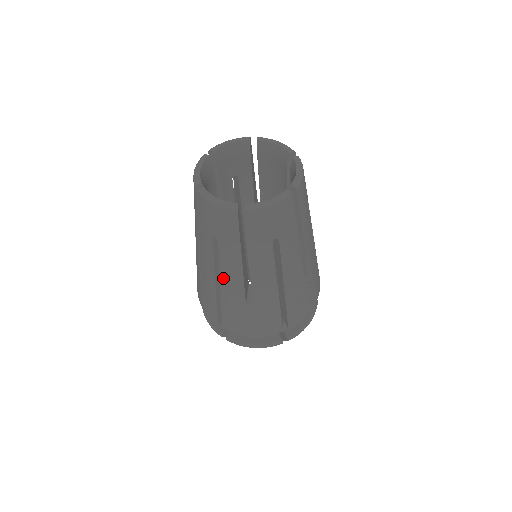
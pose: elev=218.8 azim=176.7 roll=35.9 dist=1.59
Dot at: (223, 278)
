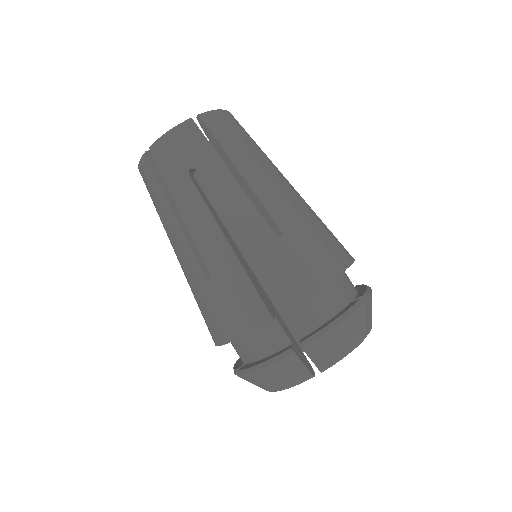
Dot at: (230, 219)
